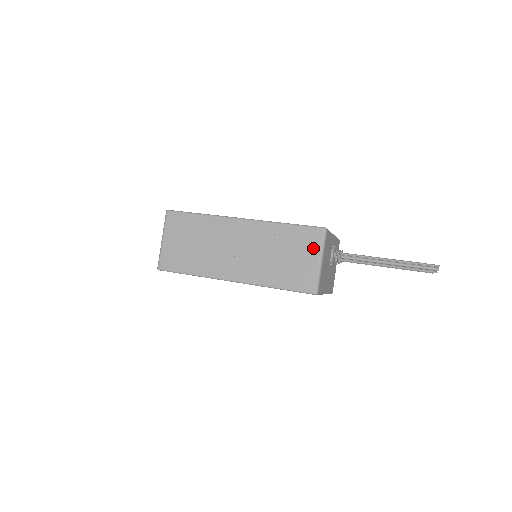
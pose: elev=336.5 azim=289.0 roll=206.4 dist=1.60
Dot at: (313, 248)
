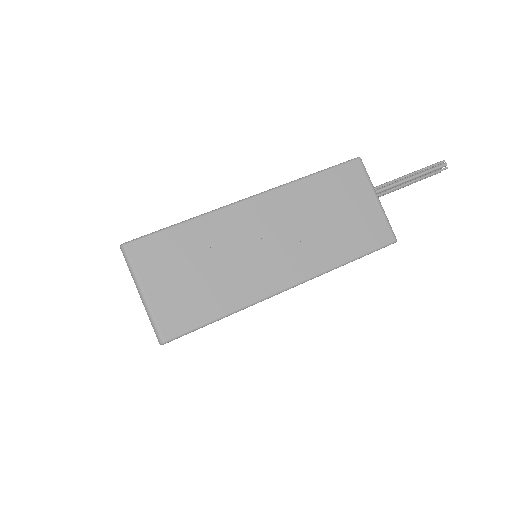
Dot at: (362, 188)
